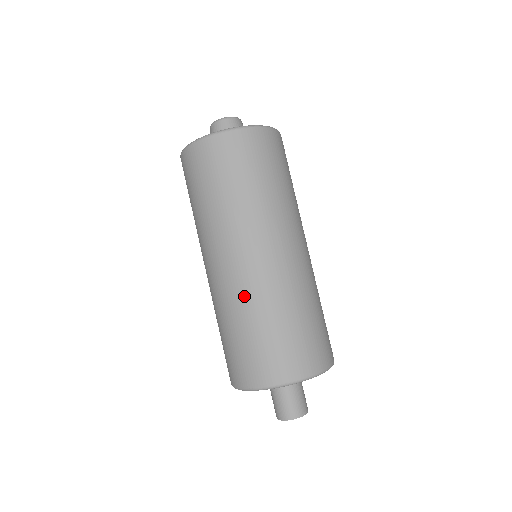
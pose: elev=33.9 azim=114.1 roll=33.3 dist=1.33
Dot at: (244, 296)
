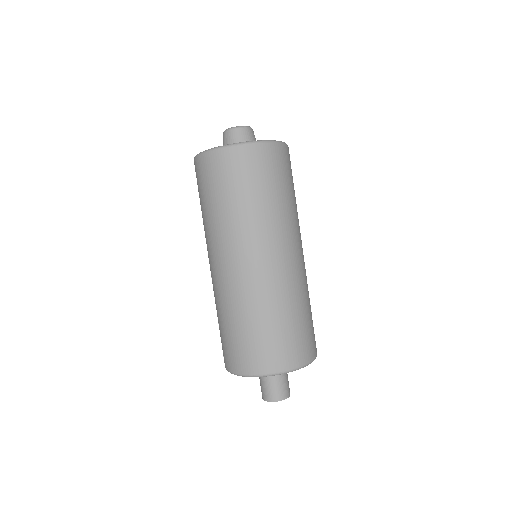
Dot at: (254, 295)
